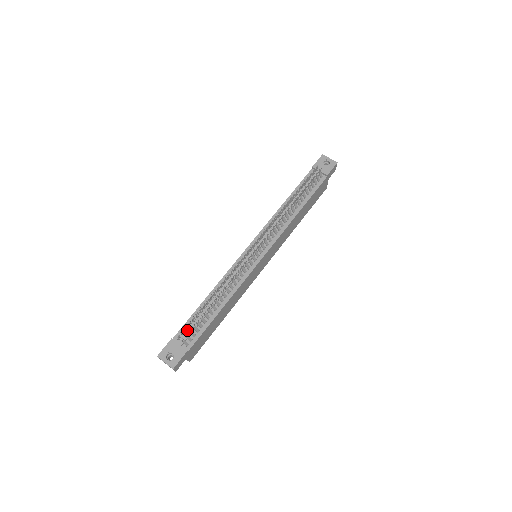
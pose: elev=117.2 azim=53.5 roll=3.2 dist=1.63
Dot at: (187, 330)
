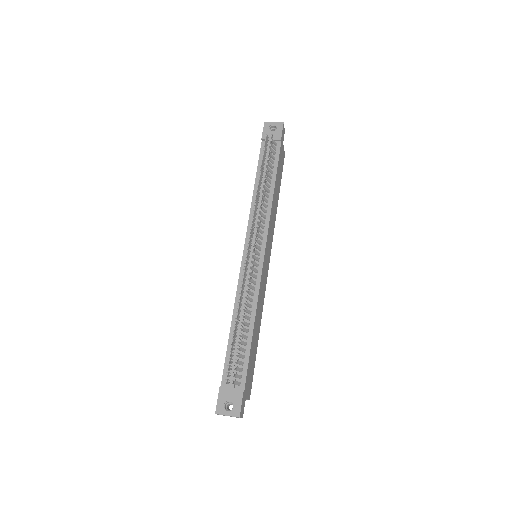
Dot at: occluded
